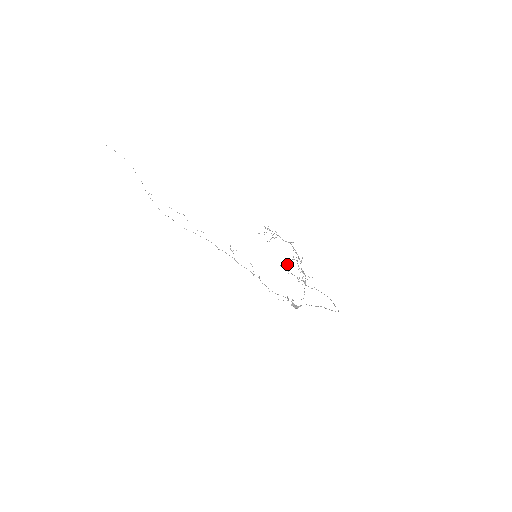
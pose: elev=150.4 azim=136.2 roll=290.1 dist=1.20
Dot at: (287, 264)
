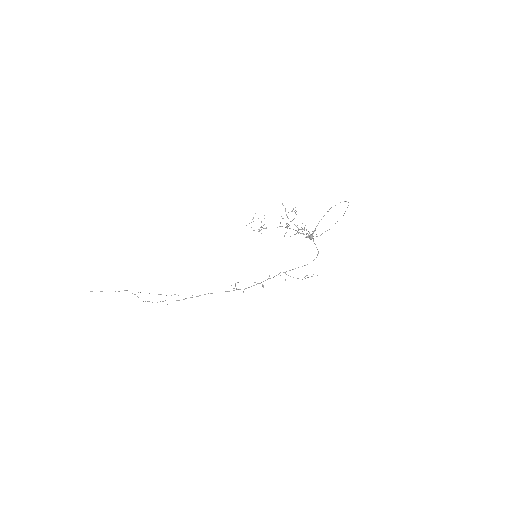
Dot at: (286, 232)
